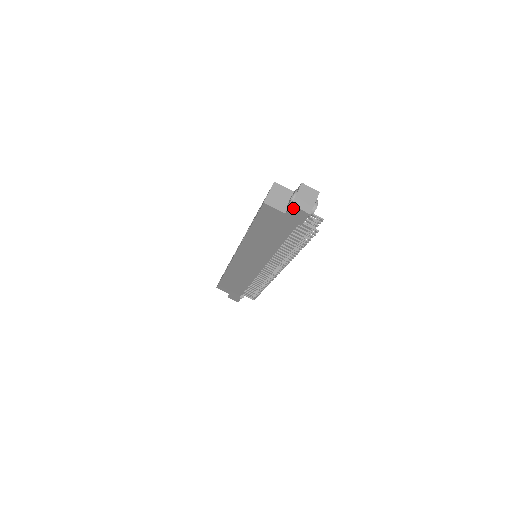
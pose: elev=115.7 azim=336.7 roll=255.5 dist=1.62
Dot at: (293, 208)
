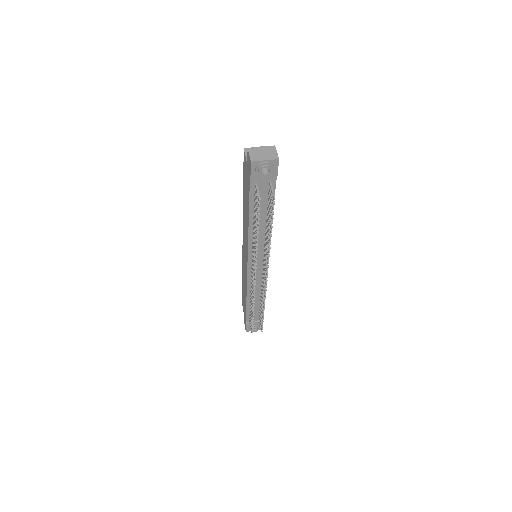
Dot at: (248, 153)
